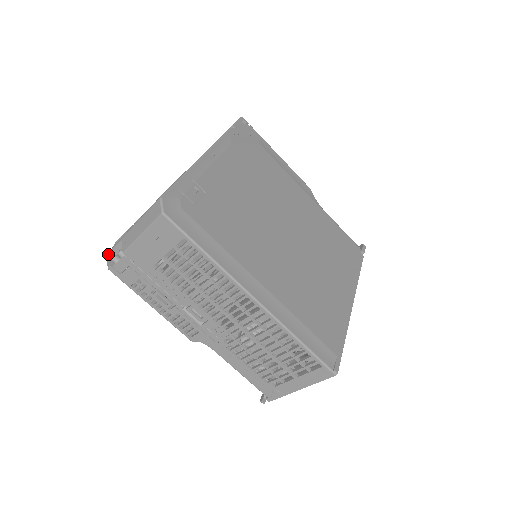
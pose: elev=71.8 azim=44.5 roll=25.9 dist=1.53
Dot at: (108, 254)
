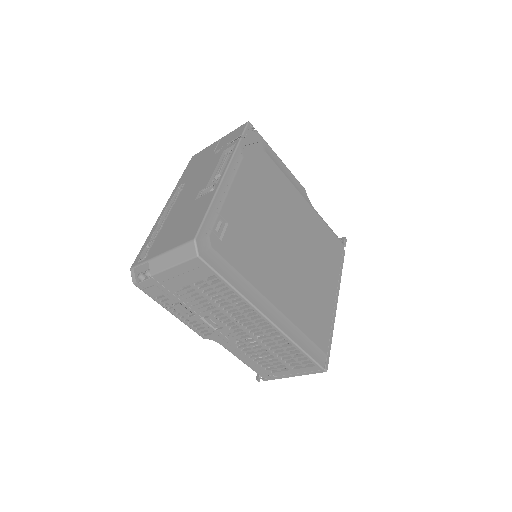
Dot at: (132, 270)
